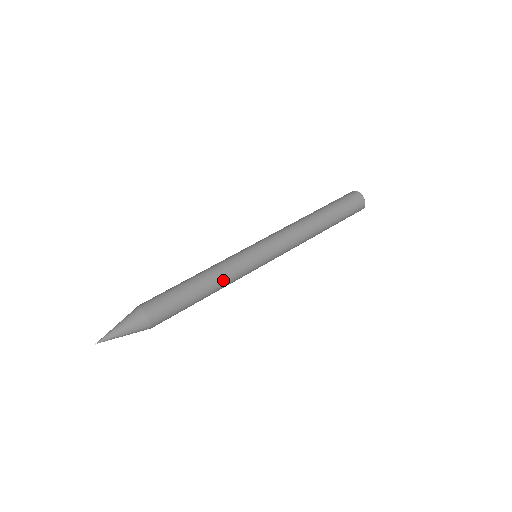
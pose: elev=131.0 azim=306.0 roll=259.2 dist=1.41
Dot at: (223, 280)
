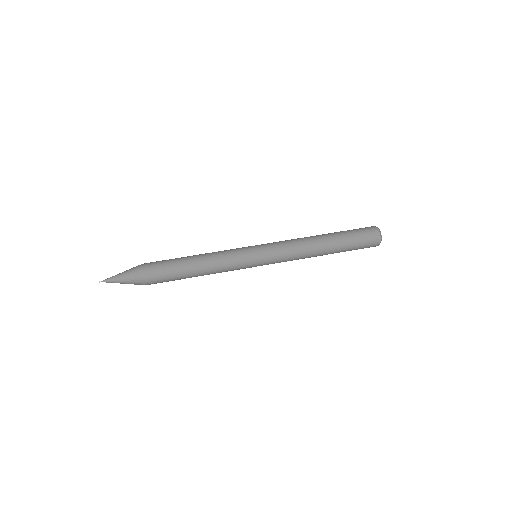
Dot at: (215, 260)
